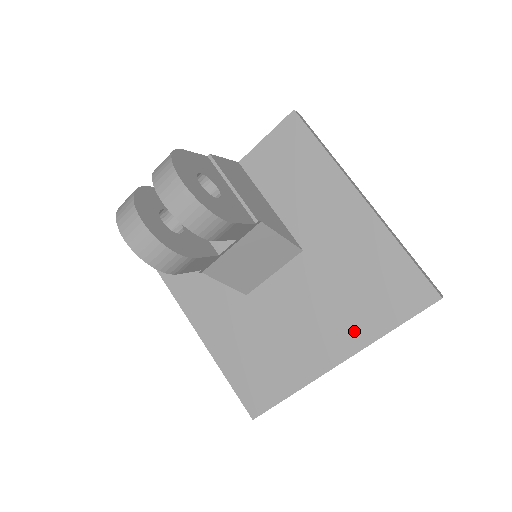
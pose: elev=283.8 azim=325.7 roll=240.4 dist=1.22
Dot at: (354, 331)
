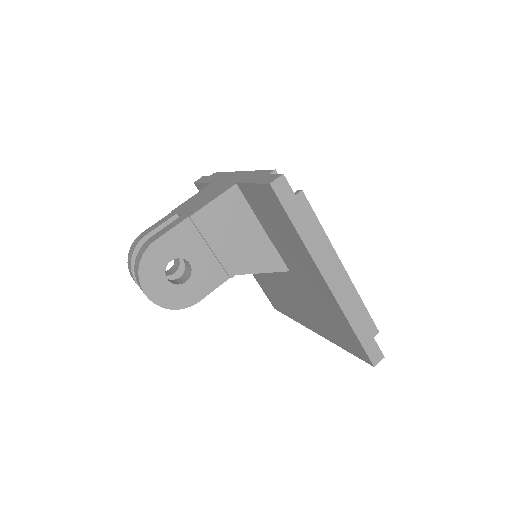
Dot at: (323, 330)
